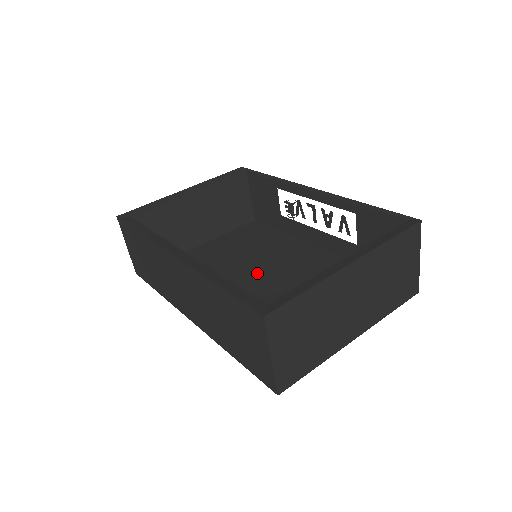
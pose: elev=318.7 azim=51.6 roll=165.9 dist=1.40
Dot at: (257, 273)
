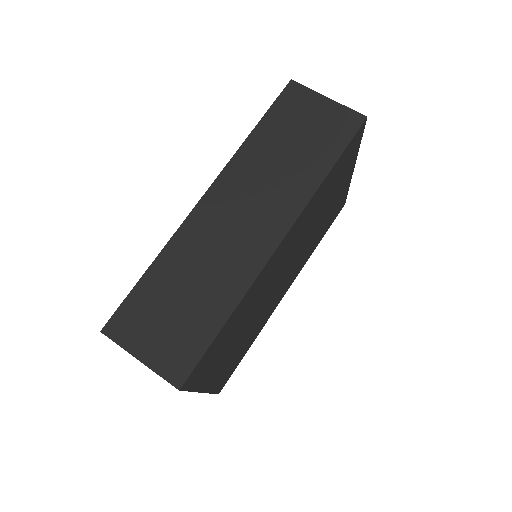
Dot at: occluded
